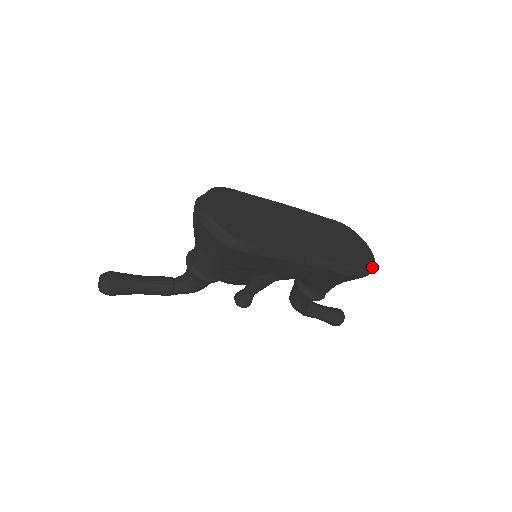
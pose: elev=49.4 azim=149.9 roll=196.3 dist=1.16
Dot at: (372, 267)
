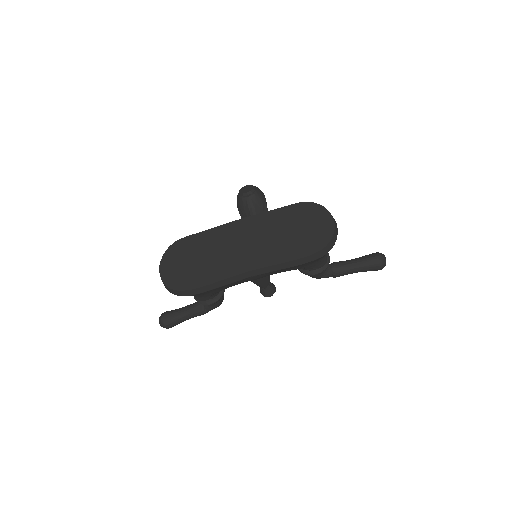
Dot at: (326, 244)
